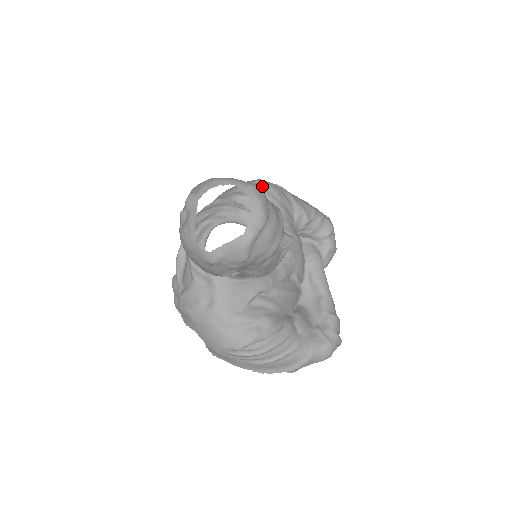
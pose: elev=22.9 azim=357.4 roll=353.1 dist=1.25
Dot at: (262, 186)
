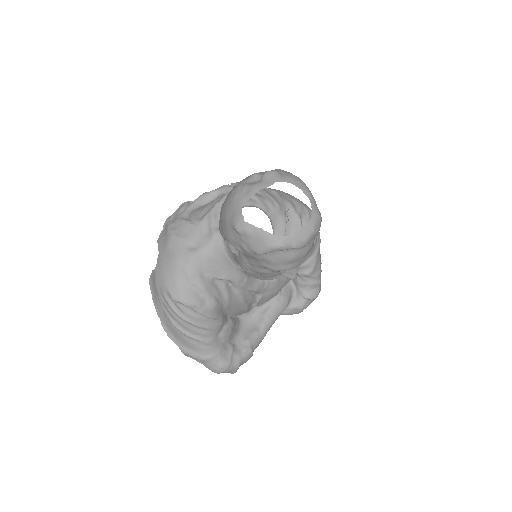
Dot at: occluded
